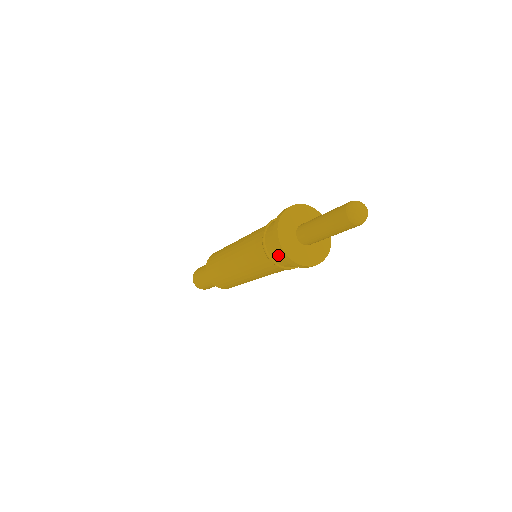
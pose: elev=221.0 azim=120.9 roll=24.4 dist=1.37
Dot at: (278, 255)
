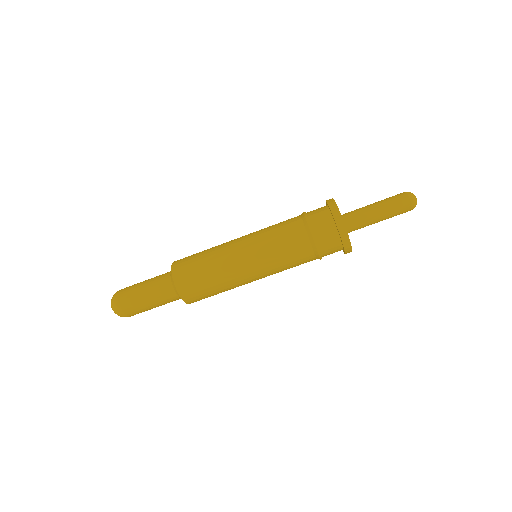
Dot at: (332, 250)
